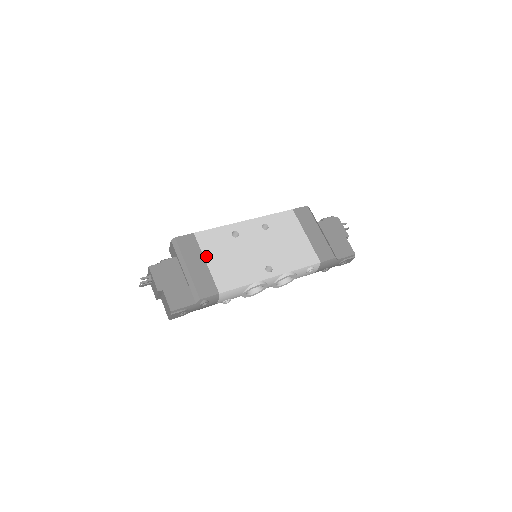
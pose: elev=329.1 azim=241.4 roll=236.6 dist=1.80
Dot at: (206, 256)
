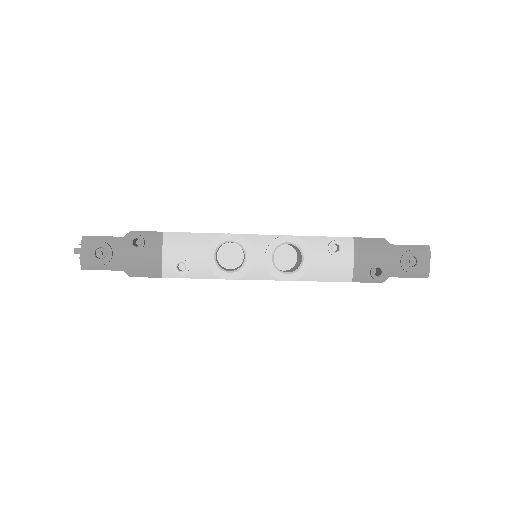
Dot at: occluded
